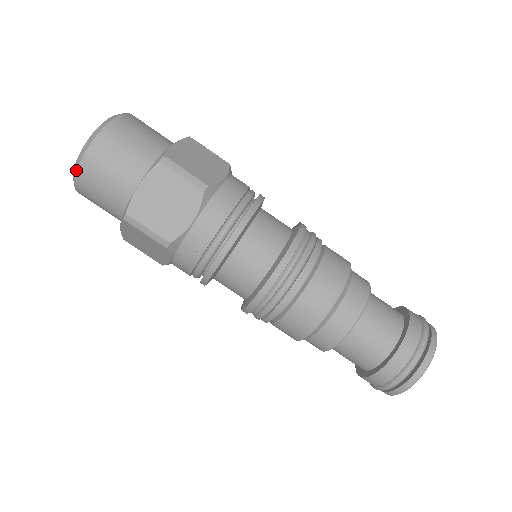
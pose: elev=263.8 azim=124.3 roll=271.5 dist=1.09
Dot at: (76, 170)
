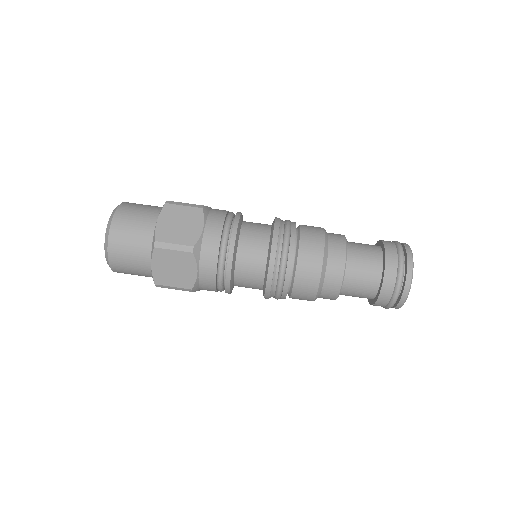
Dot at: (108, 237)
